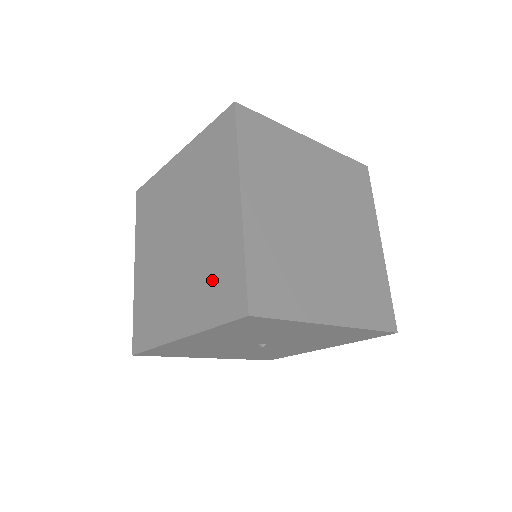
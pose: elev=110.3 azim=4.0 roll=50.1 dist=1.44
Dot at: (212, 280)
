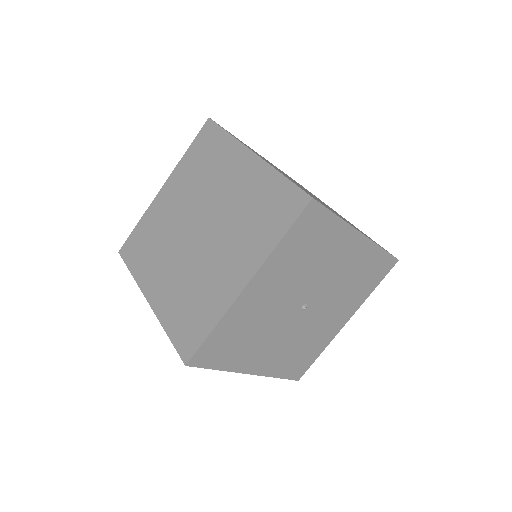
Dot at: (257, 216)
